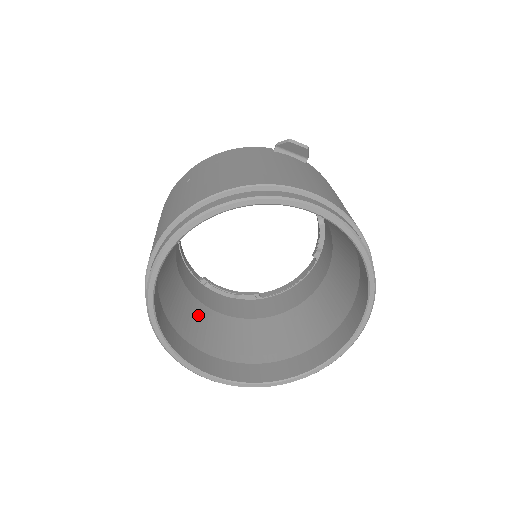
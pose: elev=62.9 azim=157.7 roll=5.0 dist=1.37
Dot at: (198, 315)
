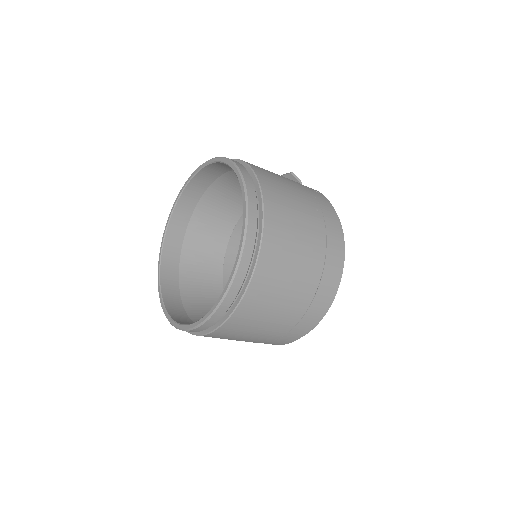
Dot at: occluded
